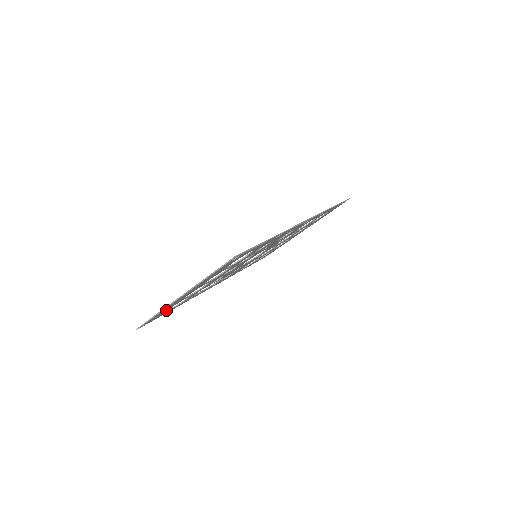
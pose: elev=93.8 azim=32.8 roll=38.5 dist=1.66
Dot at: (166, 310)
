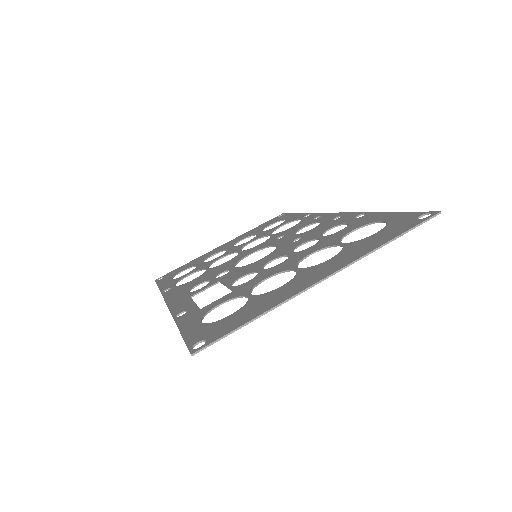
Dot at: (236, 315)
